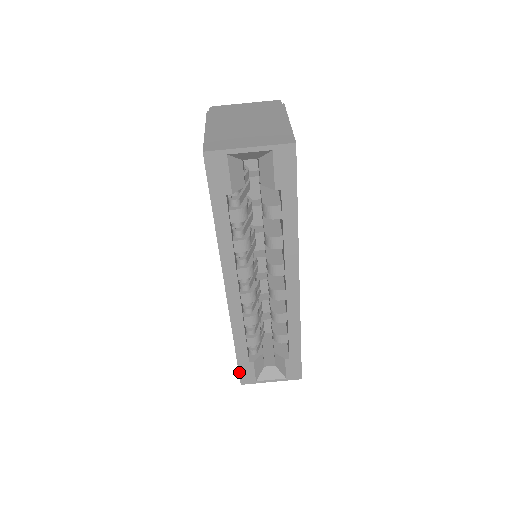
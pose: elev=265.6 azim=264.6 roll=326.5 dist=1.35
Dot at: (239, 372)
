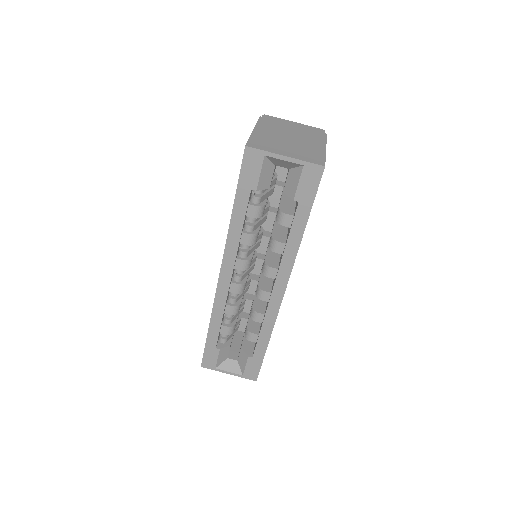
Dot at: (204, 354)
